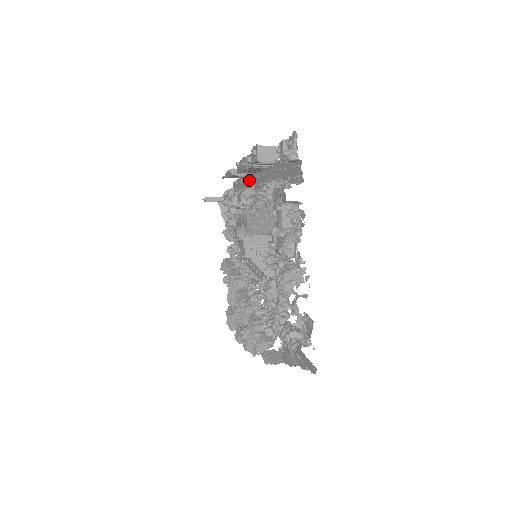
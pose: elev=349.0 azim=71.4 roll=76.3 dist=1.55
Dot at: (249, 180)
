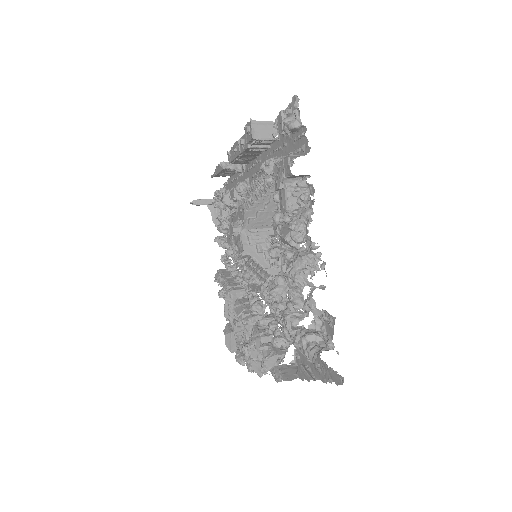
Dot at: (242, 174)
